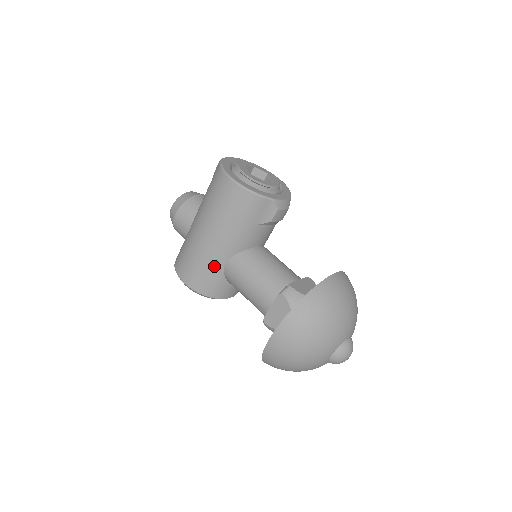
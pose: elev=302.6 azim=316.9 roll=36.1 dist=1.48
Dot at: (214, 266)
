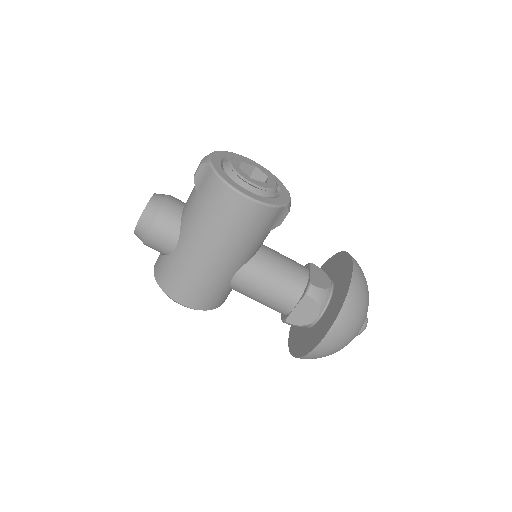
Dot at: (221, 283)
